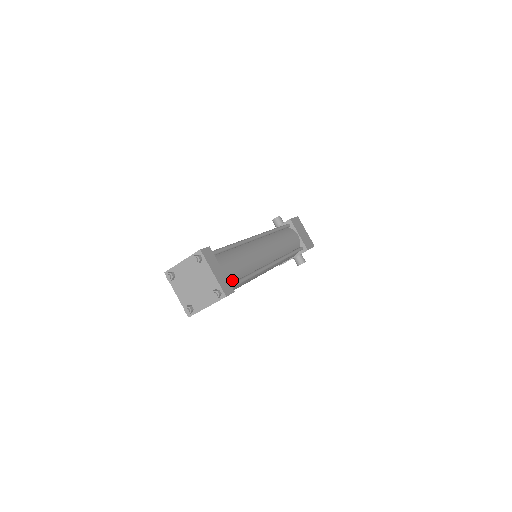
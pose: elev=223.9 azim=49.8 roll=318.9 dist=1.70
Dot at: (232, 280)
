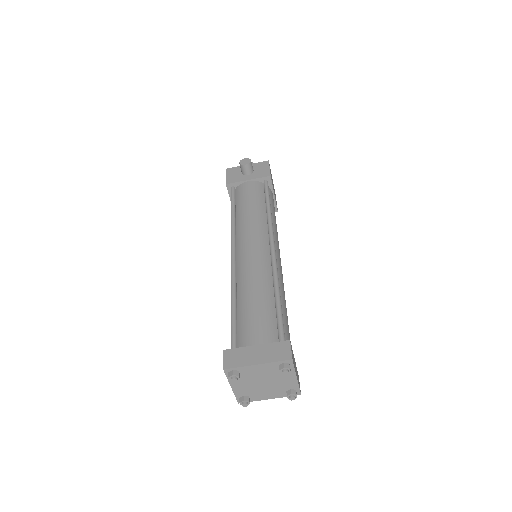
Dot at: occluded
